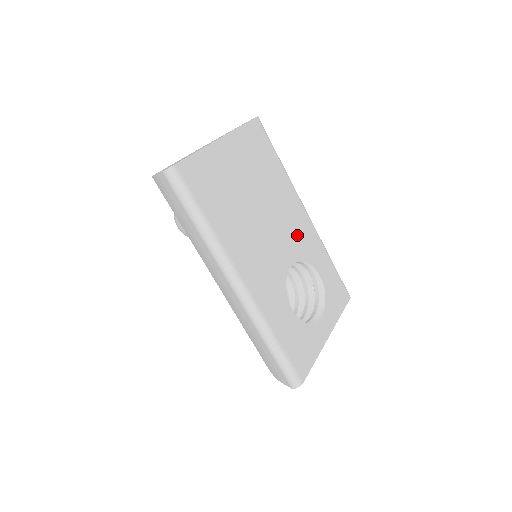
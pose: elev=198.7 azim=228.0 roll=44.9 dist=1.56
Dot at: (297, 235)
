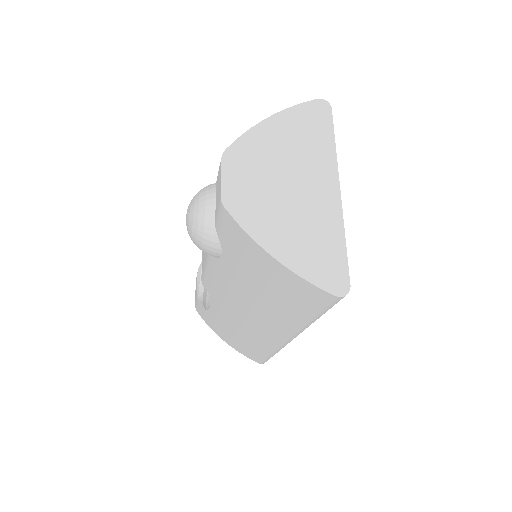
Dot at: occluded
